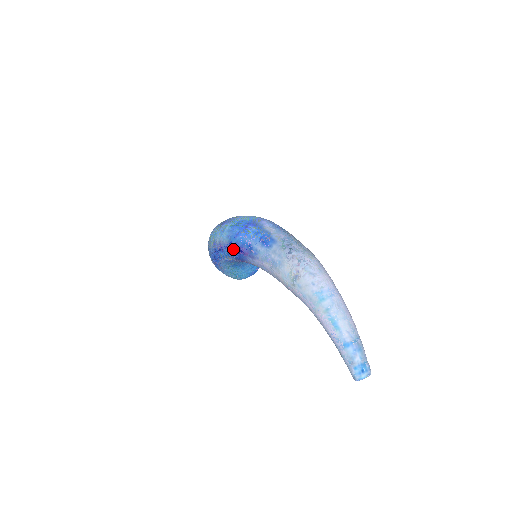
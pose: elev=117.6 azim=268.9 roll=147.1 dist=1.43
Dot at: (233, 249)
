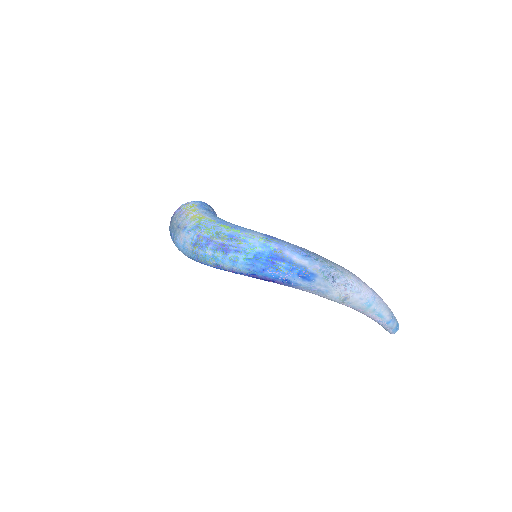
Dot at: (258, 278)
